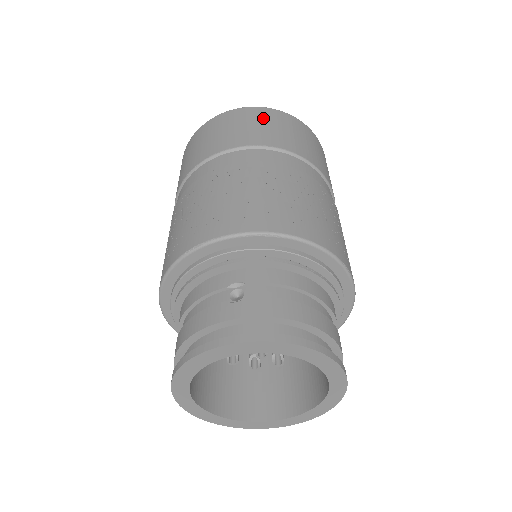
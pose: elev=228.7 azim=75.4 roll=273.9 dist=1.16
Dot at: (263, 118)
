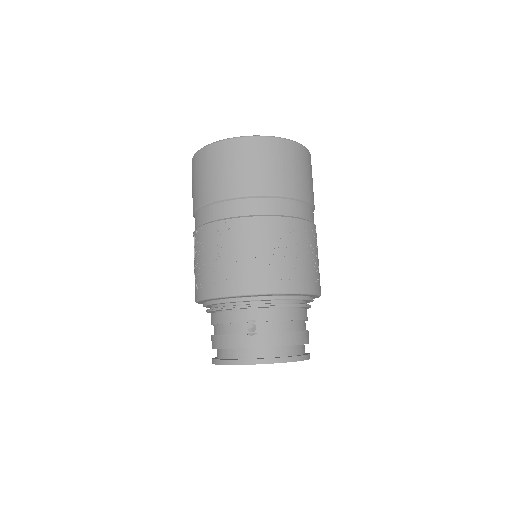
Dot at: (265, 155)
